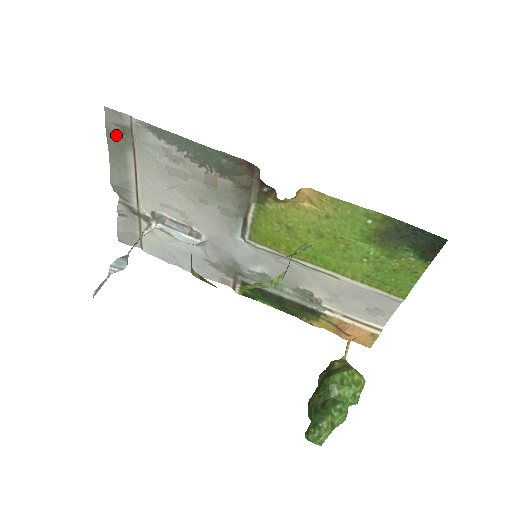
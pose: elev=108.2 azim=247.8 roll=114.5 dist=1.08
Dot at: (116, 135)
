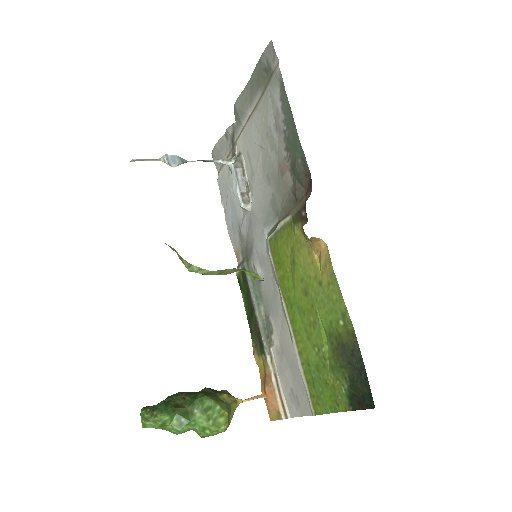
Dot at: (262, 69)
